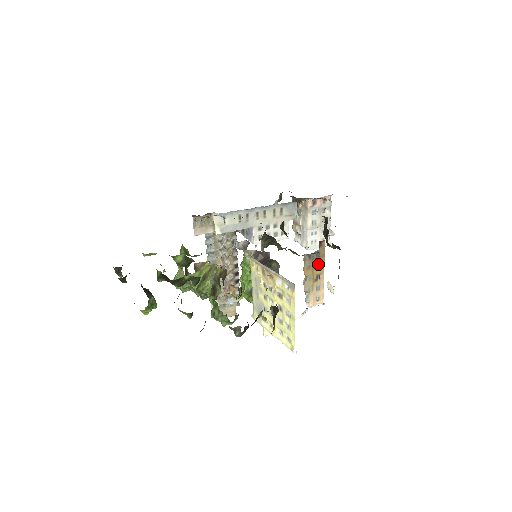
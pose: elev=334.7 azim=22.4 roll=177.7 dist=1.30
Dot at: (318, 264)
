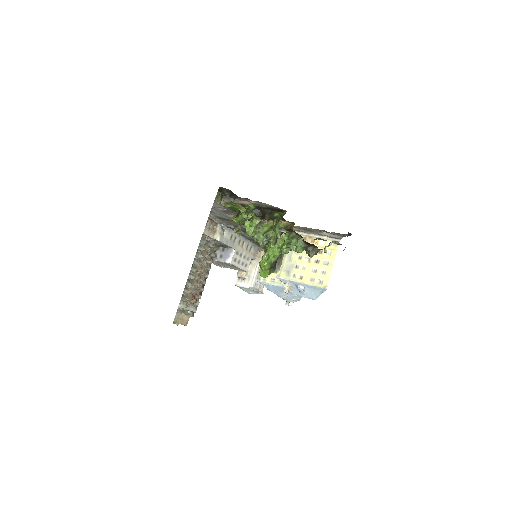
Dot at: occluded
